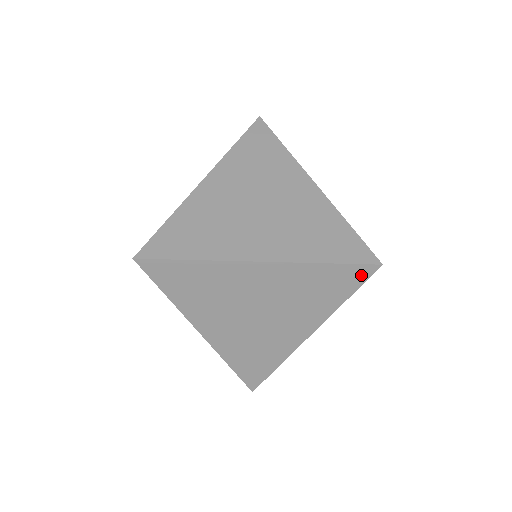
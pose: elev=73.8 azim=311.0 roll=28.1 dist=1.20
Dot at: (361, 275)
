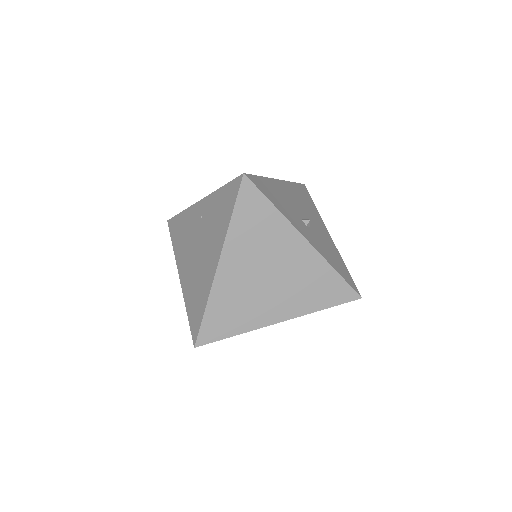
Dot at: occluded
